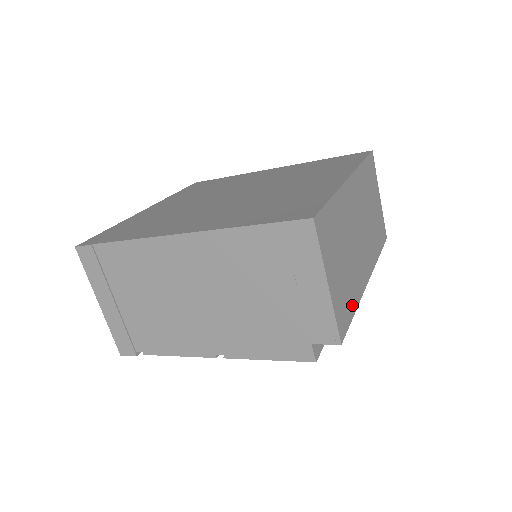
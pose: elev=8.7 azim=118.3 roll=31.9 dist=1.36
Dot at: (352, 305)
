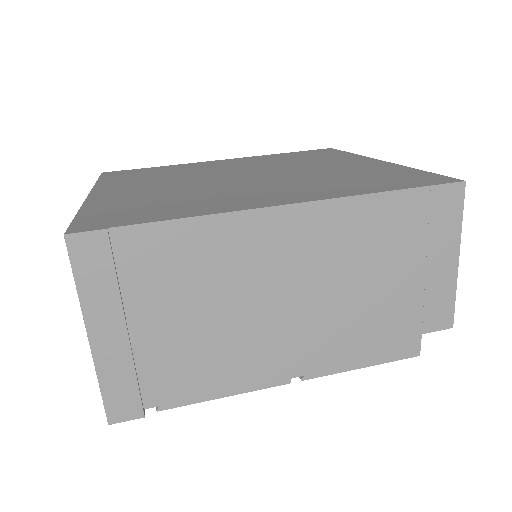
Dot at: occluded
